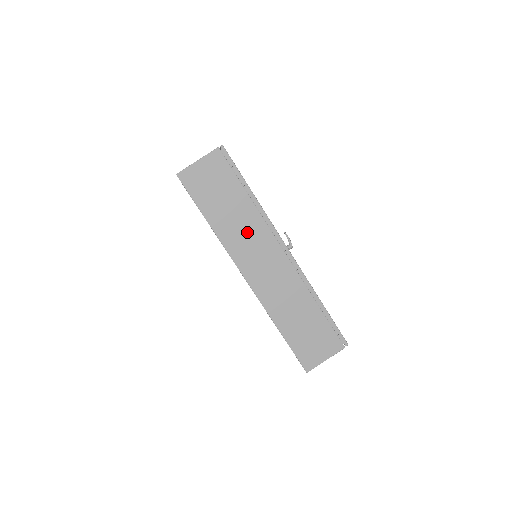
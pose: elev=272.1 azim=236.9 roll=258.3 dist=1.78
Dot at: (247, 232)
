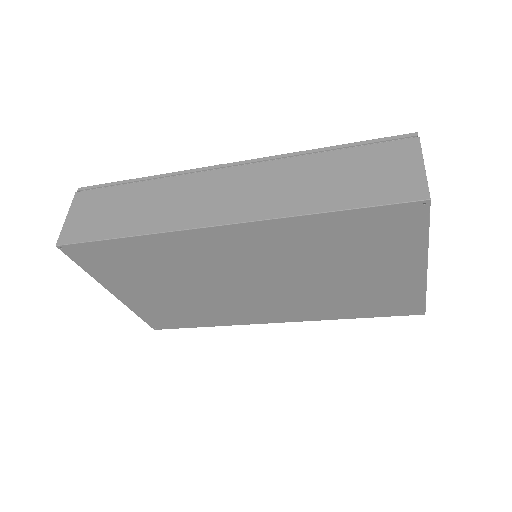
Dot at: (172, 199)
